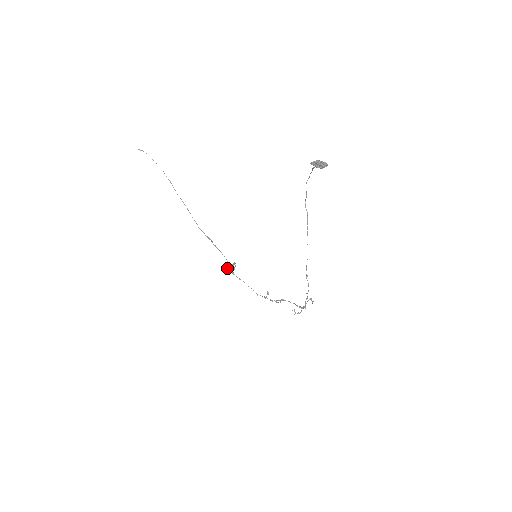
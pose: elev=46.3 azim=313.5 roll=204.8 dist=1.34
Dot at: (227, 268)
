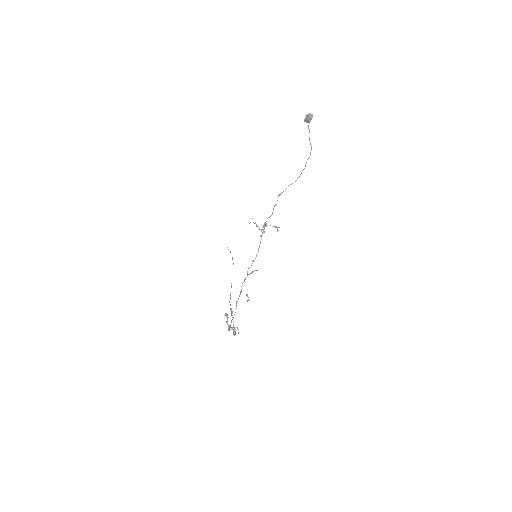
Dot at: occluded
